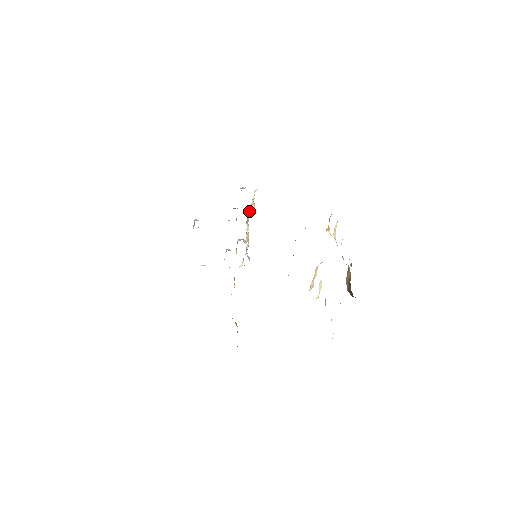
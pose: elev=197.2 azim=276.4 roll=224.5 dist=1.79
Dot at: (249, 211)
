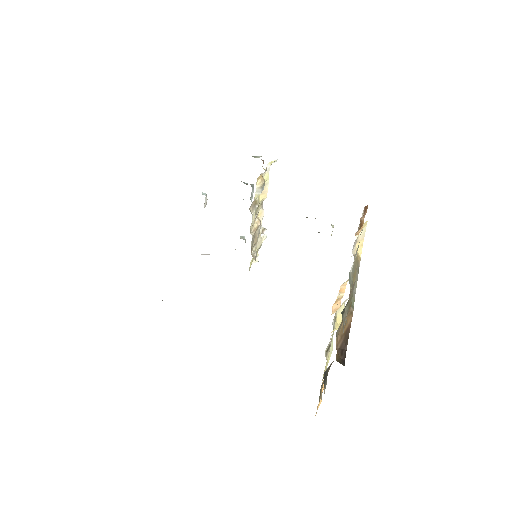
Dot at: occluded
